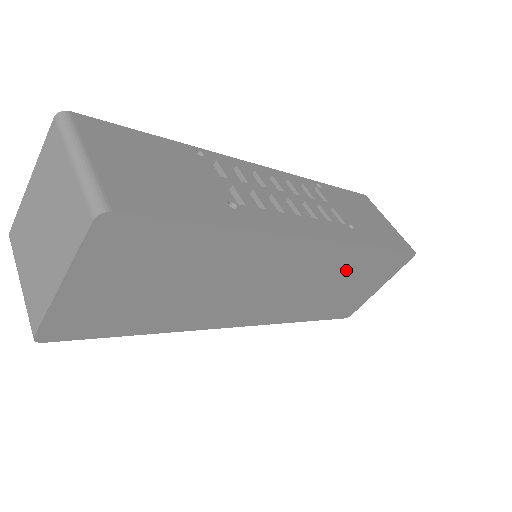
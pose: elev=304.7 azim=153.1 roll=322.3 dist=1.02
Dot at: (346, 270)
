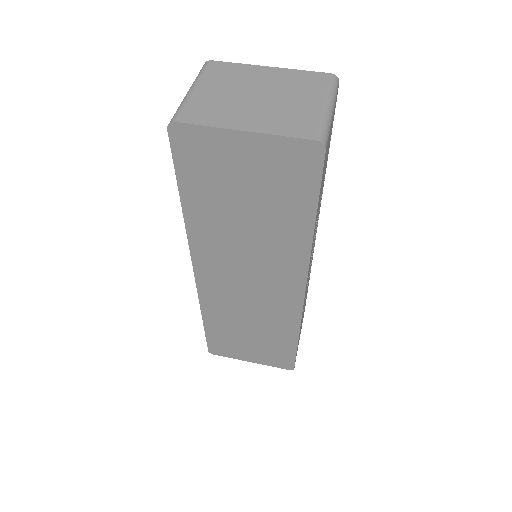
Dot at: (270, 327)
